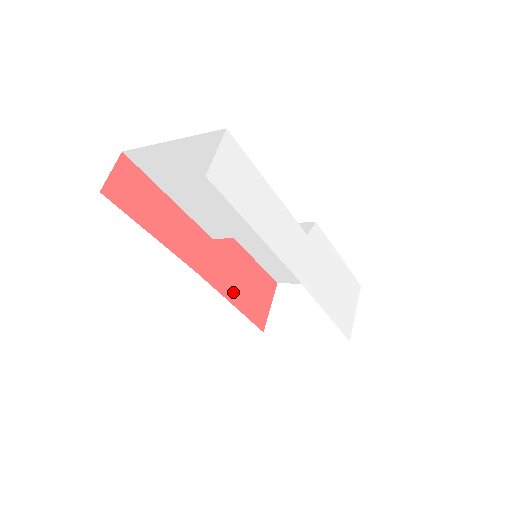
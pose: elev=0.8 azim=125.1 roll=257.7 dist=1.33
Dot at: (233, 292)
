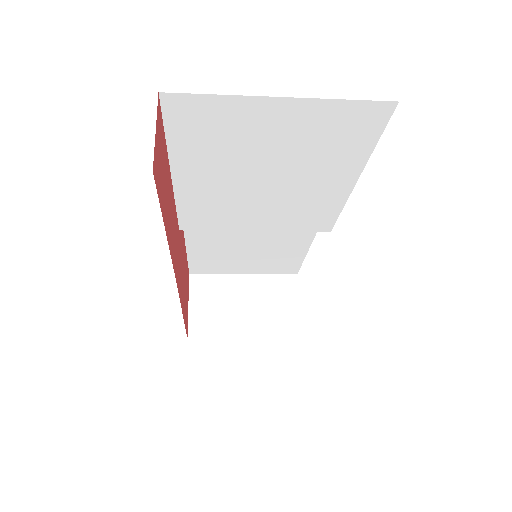
Dot at: (182, 298)
